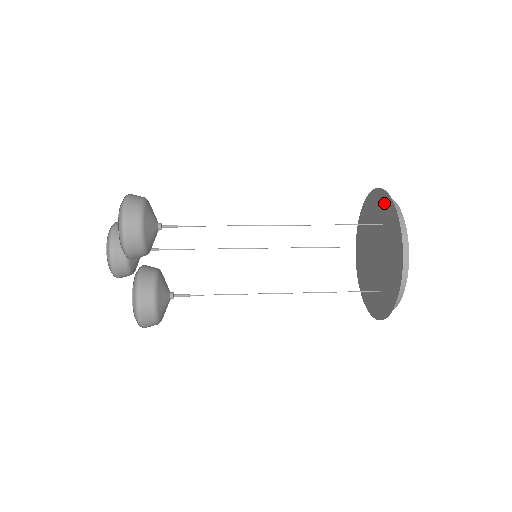
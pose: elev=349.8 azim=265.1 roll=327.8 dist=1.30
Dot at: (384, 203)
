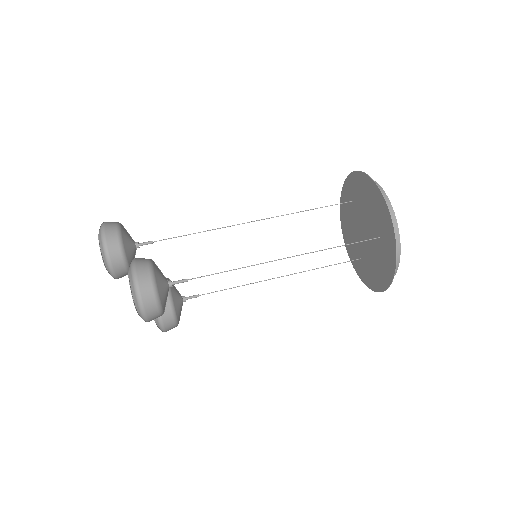
Dot at: (387, 225)
